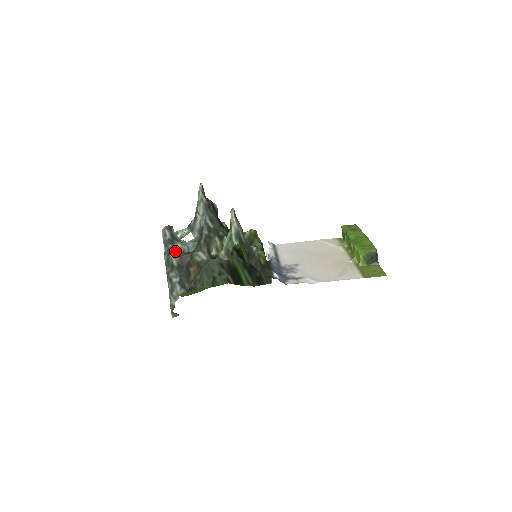
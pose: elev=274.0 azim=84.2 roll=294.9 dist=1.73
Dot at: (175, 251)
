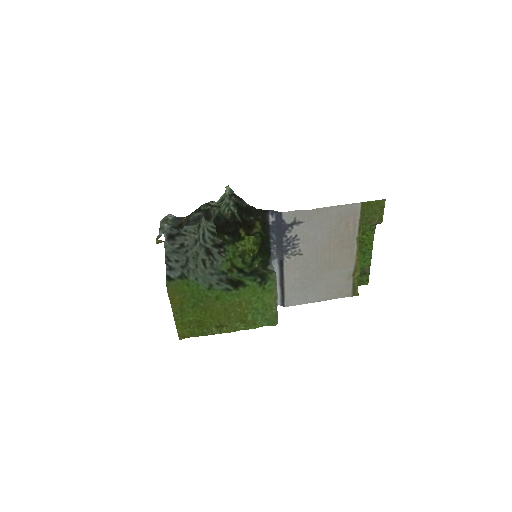
Dot at: occluded
